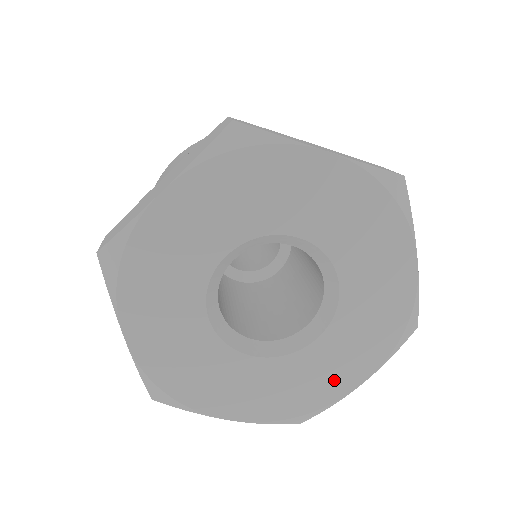
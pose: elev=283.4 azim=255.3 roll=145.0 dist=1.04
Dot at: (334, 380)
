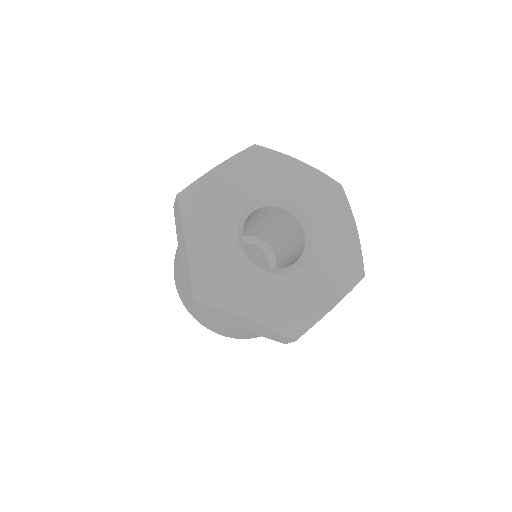
Dot at: (317, 299)
